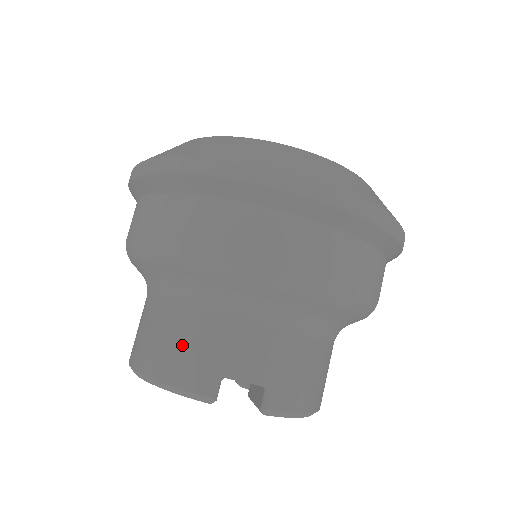
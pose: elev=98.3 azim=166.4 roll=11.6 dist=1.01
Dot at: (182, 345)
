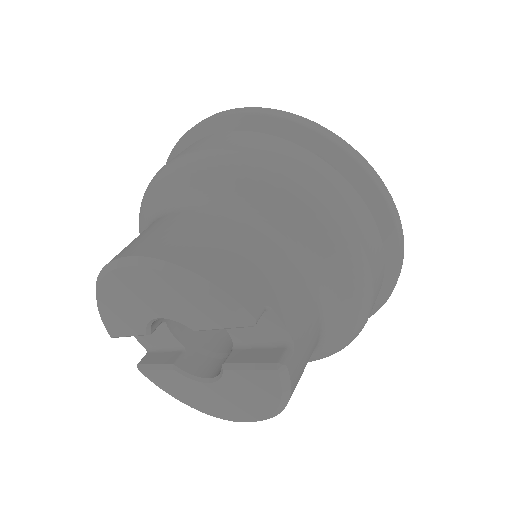
Dot at: (241, 258)
